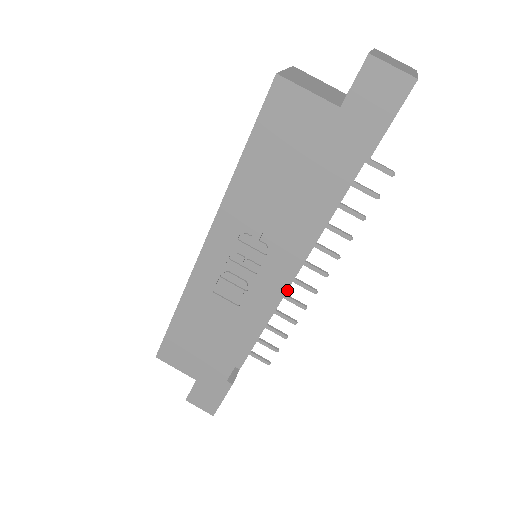
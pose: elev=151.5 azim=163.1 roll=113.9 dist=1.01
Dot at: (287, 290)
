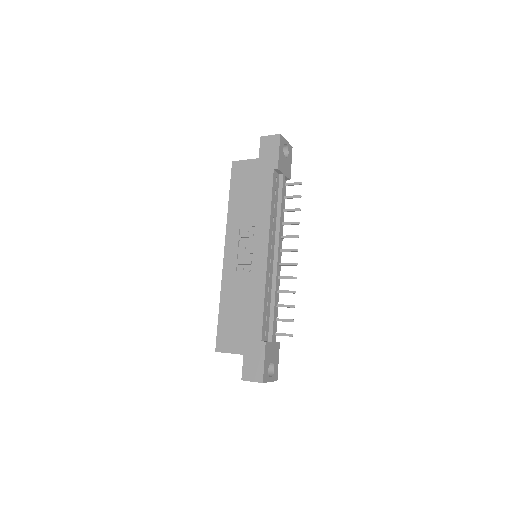
Dot at: (277, 263)
